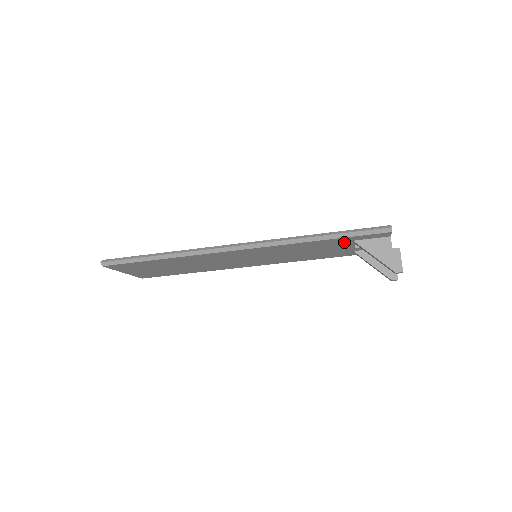
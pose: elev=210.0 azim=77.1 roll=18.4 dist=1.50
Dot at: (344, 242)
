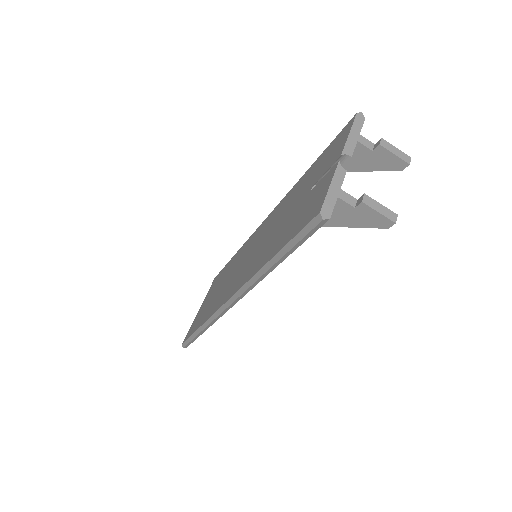
Dot at: occluded
